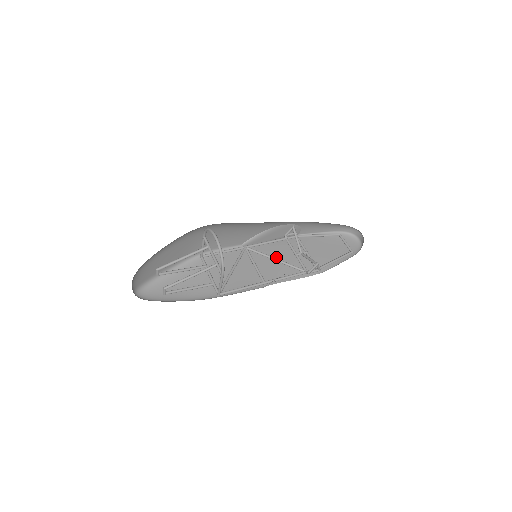
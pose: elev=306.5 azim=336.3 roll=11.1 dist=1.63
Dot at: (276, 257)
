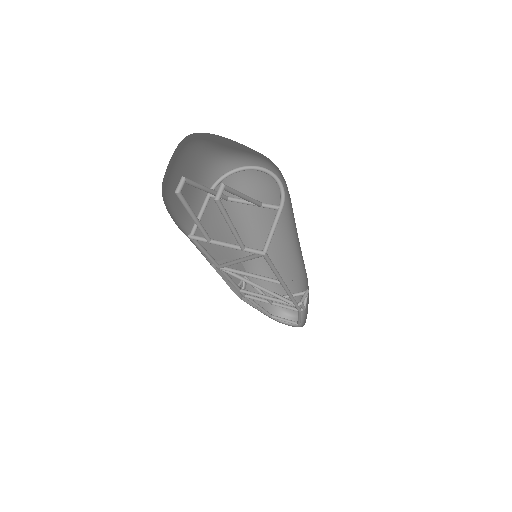
Dot at: occluded
